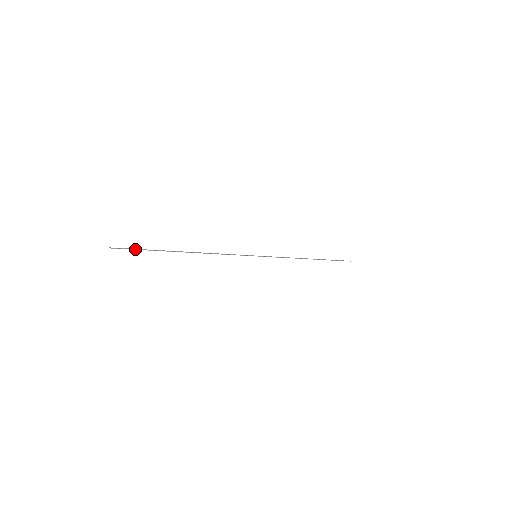
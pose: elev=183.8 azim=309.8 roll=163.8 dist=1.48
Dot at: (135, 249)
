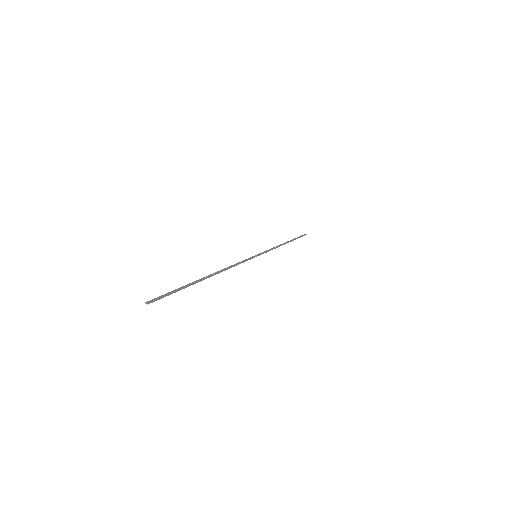
Dot at: (170, 294)
